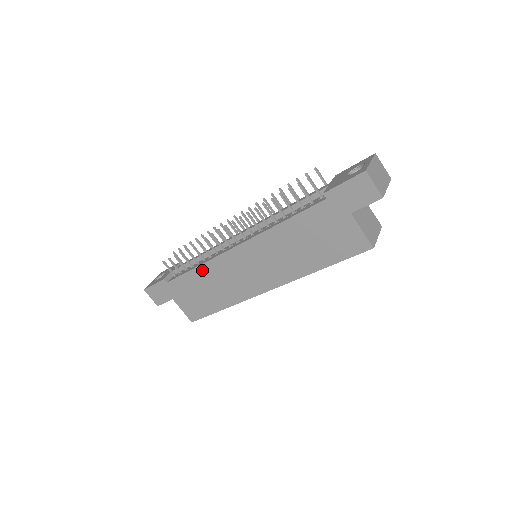
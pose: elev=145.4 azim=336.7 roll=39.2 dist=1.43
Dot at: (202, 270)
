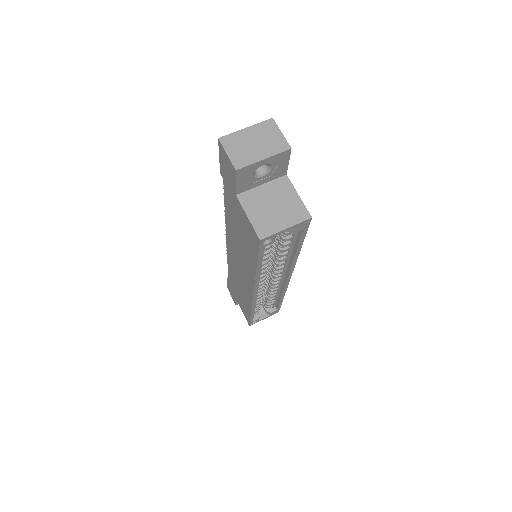
Dot at: (230, 268)
